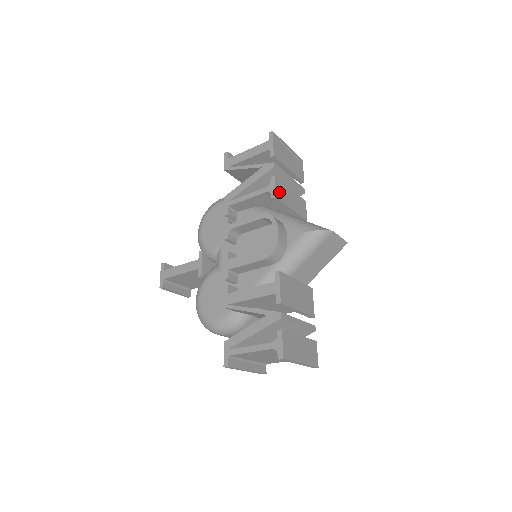
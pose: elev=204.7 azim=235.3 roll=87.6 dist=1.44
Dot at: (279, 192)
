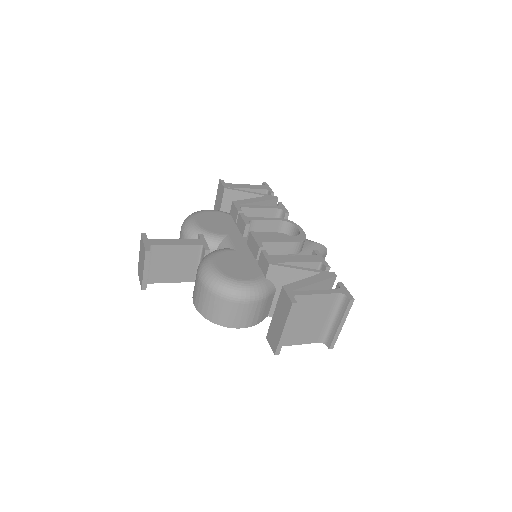
Dot at: occluded
